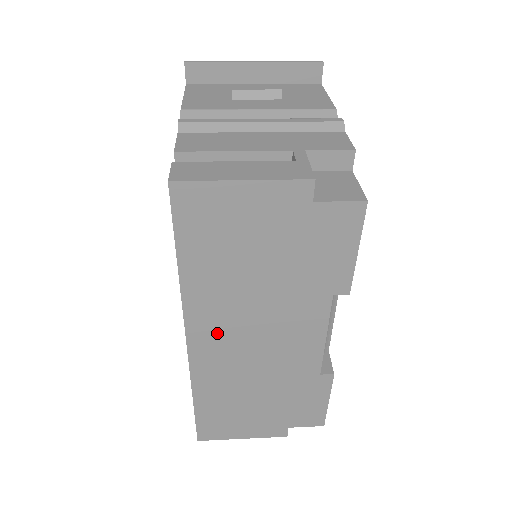
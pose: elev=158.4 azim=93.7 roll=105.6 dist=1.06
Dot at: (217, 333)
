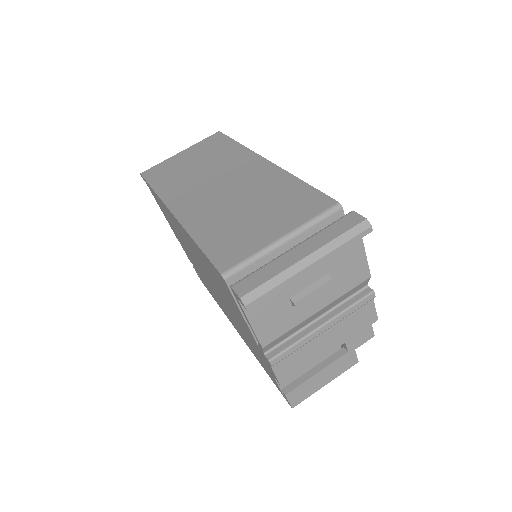
Dot at: occluded
